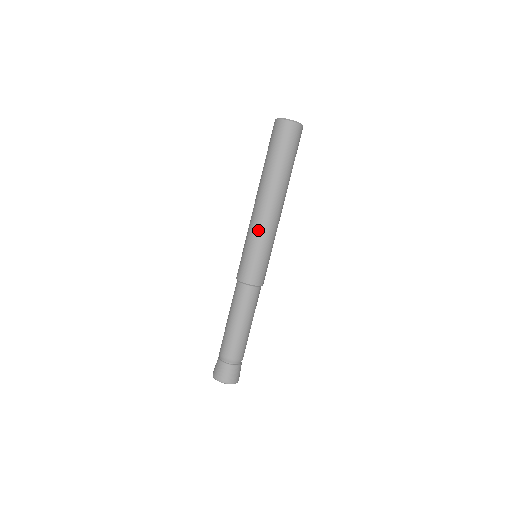
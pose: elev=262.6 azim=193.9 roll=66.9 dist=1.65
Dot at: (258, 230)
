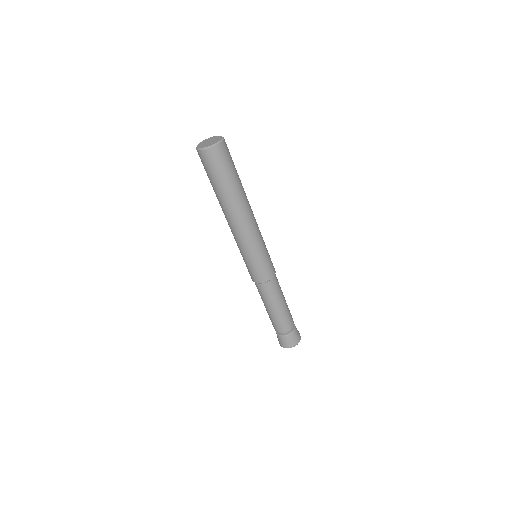
Dot at: (240, 244)
